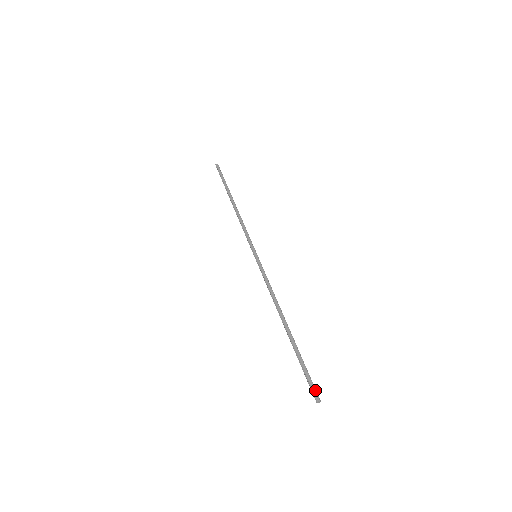
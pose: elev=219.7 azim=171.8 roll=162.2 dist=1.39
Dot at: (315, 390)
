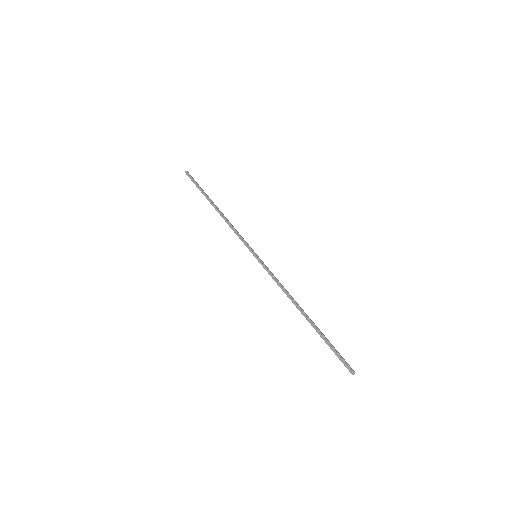
Dot at: (349, 365)
